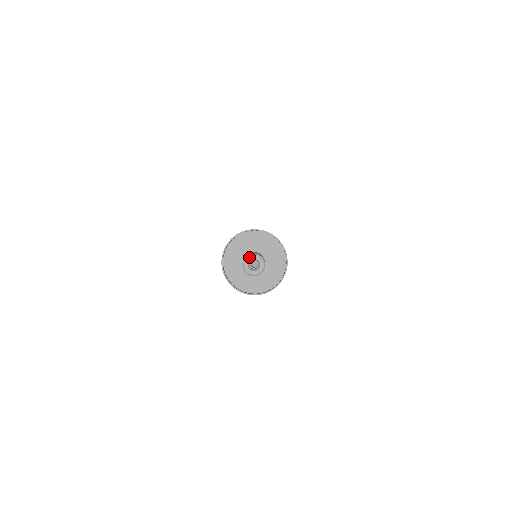
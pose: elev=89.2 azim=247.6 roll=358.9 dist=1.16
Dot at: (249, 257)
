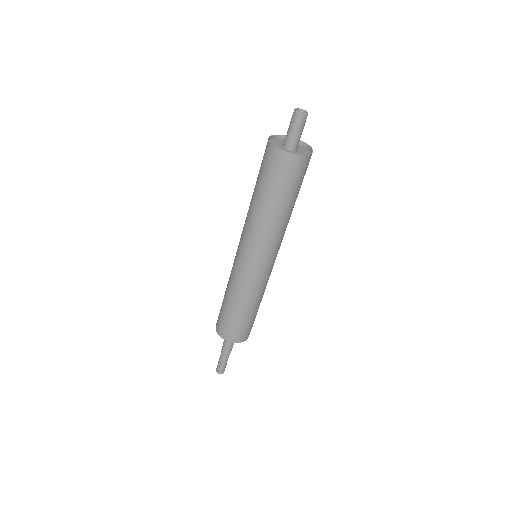
Dot at: (297, 108)
